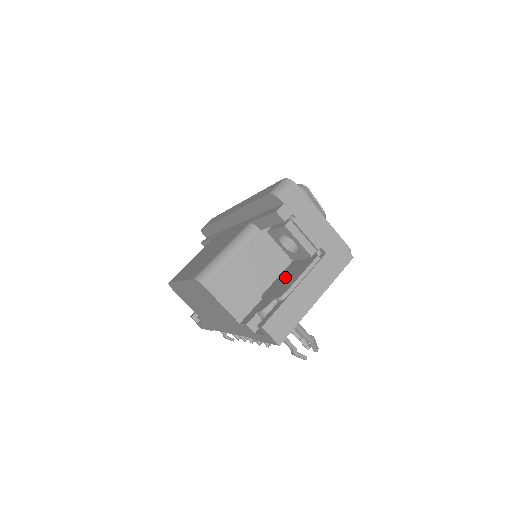
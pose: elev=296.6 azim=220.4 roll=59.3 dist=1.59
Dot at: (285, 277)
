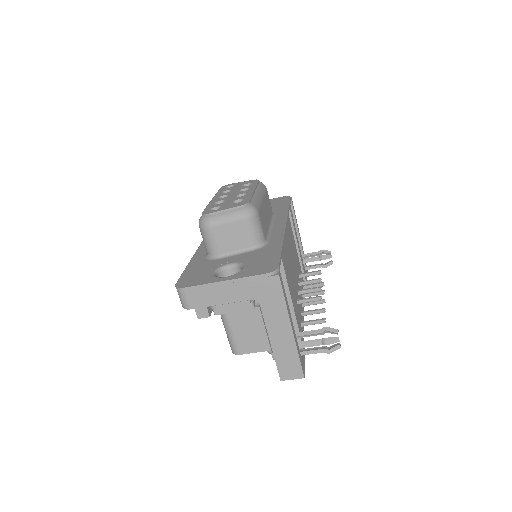
Dot at: occluded
